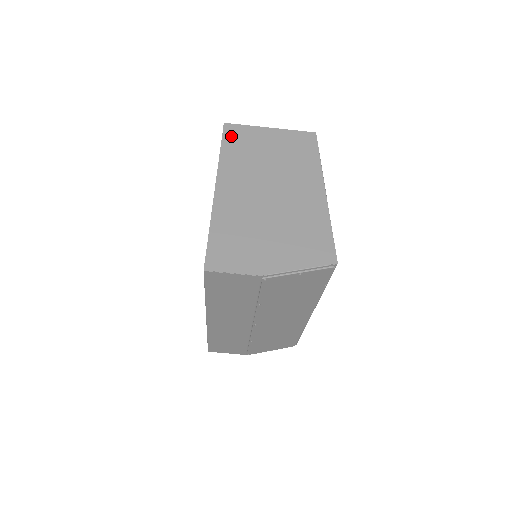
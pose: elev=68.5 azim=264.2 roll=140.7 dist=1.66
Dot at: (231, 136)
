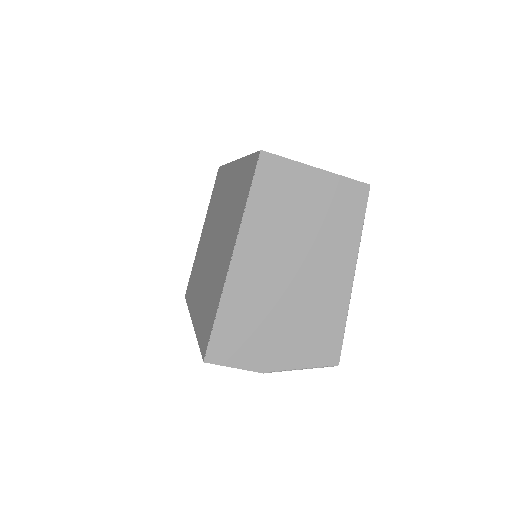
Dot at: (266, 176)
